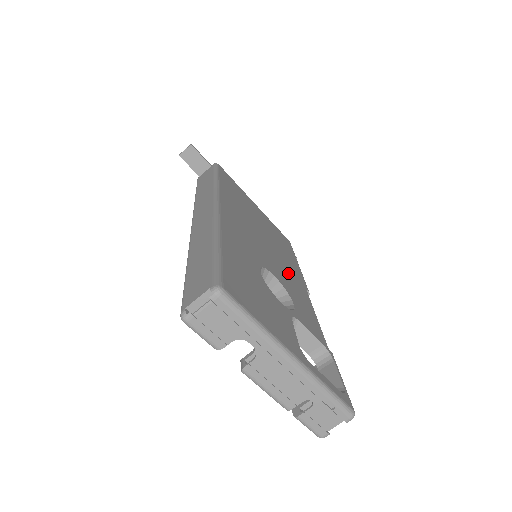
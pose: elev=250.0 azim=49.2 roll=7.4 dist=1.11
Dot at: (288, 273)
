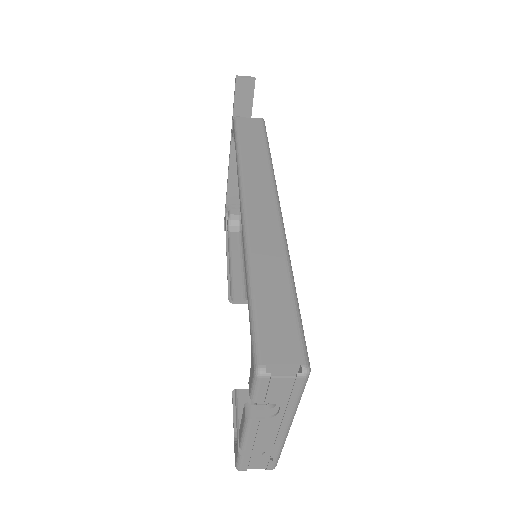
Dot at: occluded
